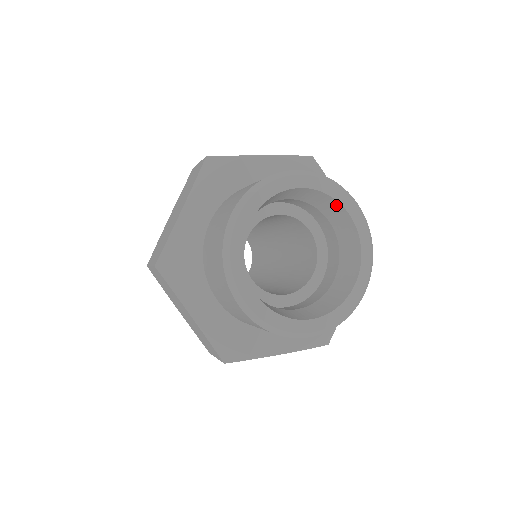
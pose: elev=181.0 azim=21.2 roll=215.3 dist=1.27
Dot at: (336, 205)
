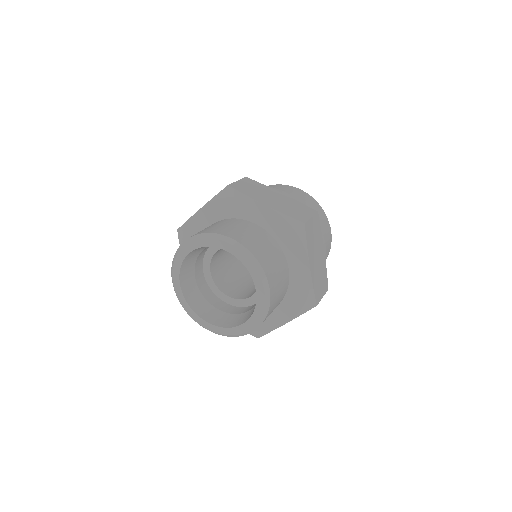
Dot at: (218, 247)
